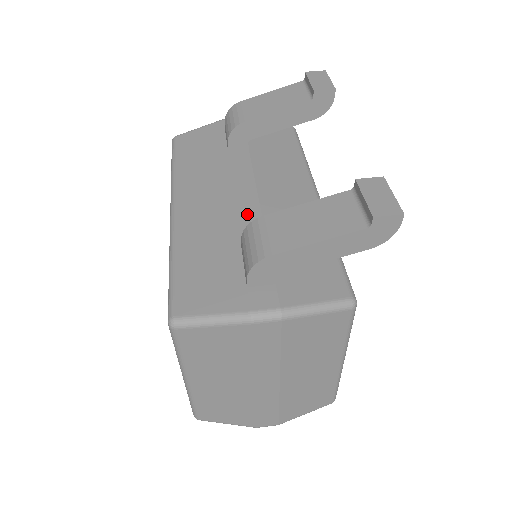
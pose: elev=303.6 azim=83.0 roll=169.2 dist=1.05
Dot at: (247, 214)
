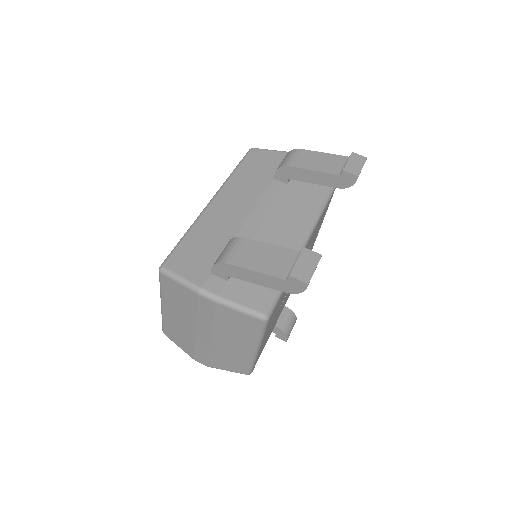
Dot at: (248, 229)
